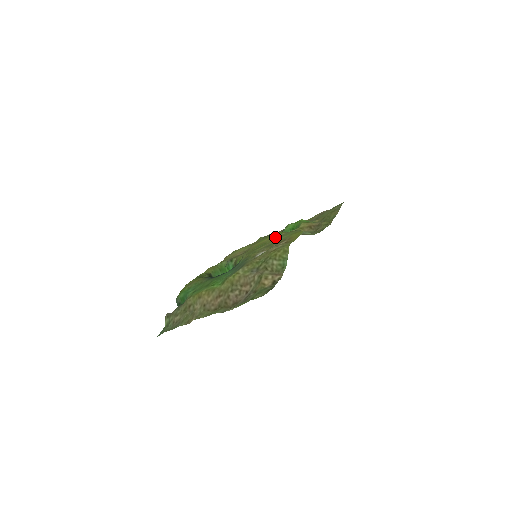
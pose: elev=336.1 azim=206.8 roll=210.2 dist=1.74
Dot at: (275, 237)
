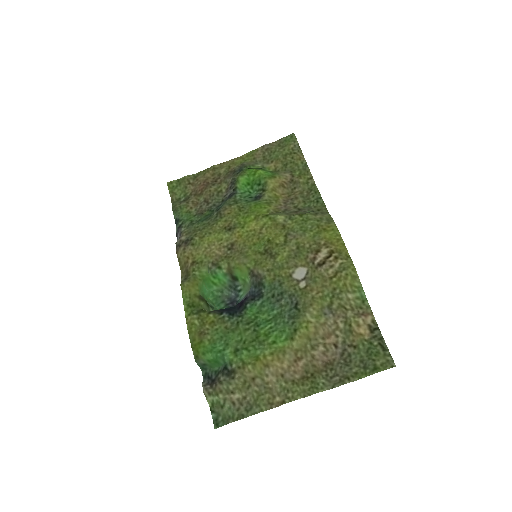
Dot at: (275, 226)
